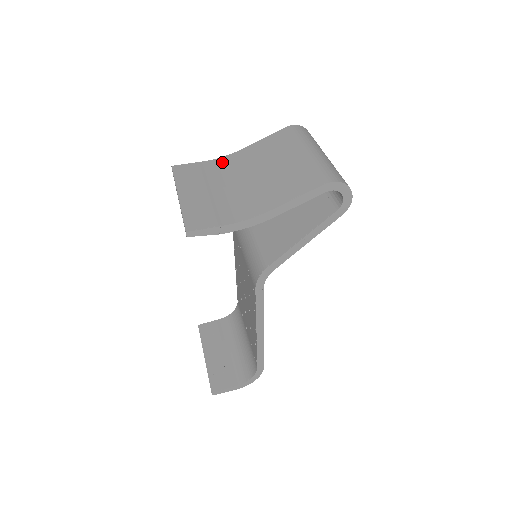
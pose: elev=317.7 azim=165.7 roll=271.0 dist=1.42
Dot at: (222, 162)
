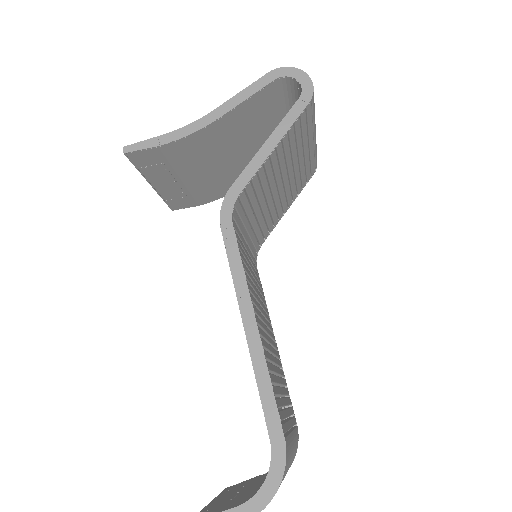
Dot at: occluded
